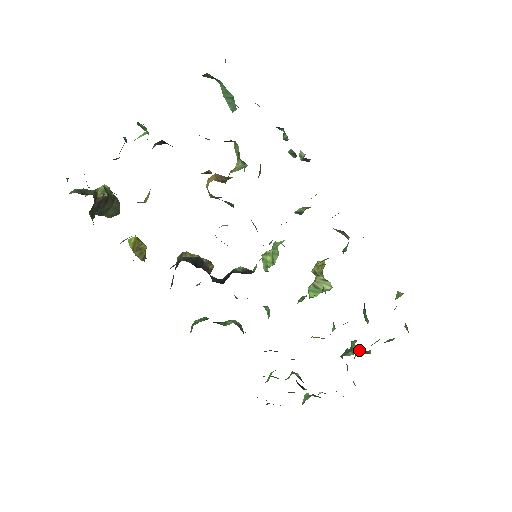
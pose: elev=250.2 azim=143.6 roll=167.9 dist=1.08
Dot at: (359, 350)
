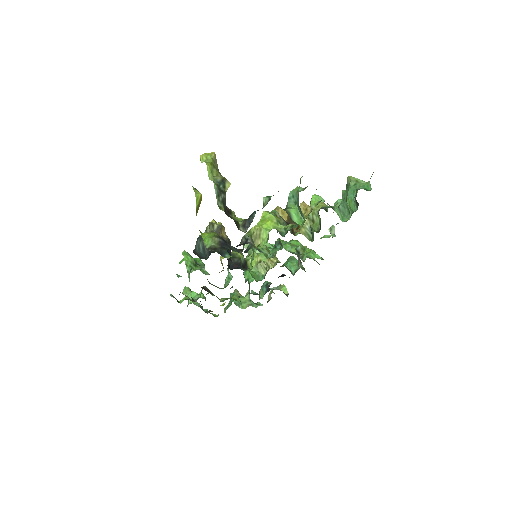
Dot at: occluded
